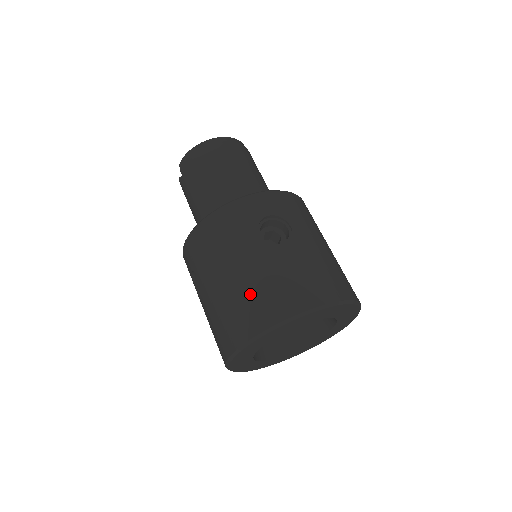
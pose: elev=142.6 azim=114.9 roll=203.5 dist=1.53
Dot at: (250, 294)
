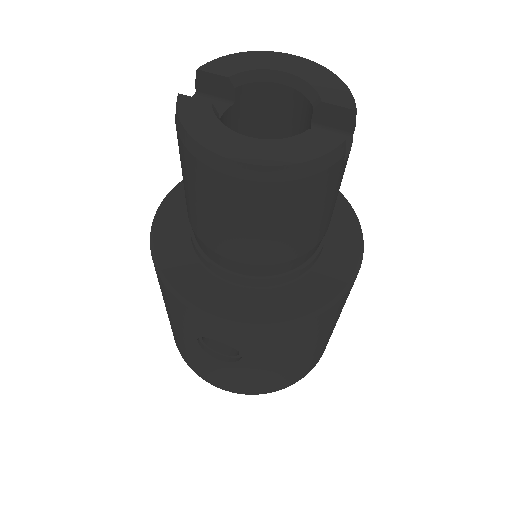
Dot at: (177, 340)
